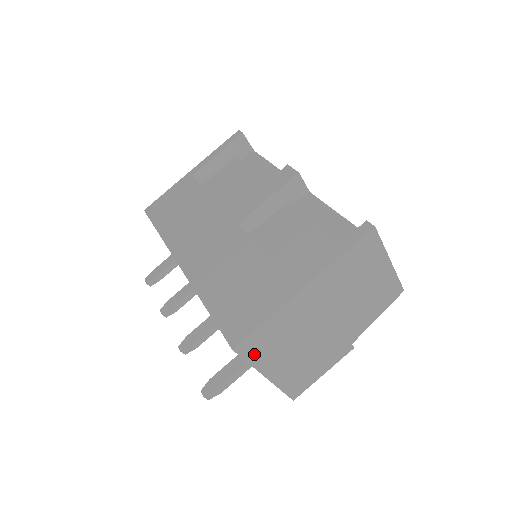
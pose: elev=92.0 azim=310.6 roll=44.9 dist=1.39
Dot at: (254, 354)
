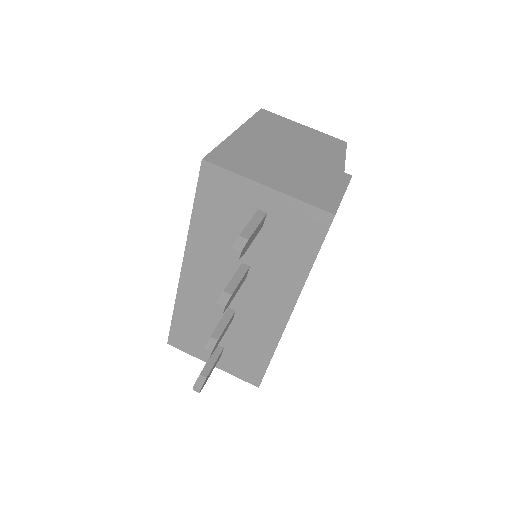
Dot at: (231, 166)
